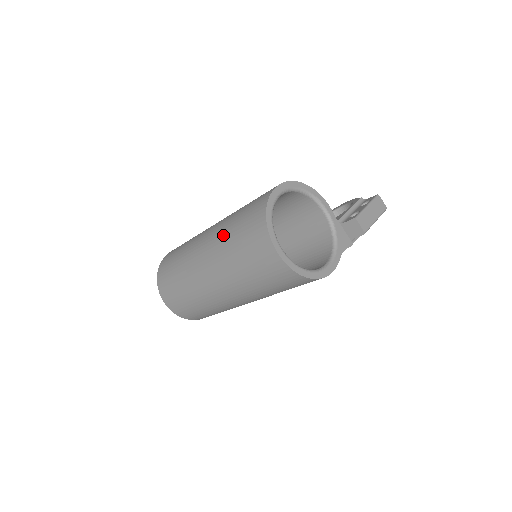
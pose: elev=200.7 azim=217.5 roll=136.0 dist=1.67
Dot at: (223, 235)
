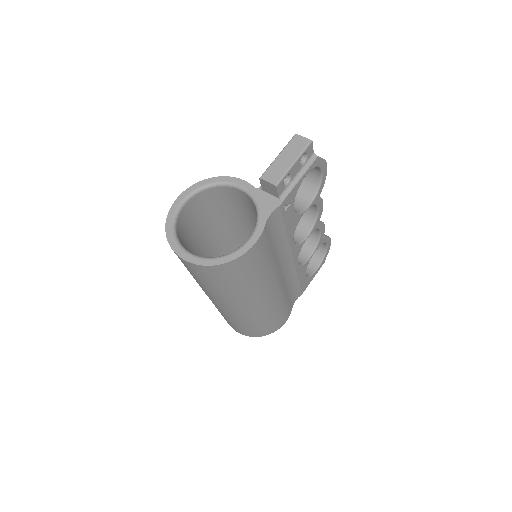
Dot at: occluded
